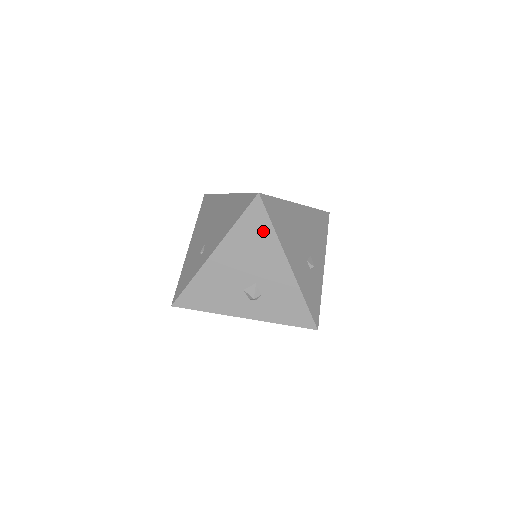
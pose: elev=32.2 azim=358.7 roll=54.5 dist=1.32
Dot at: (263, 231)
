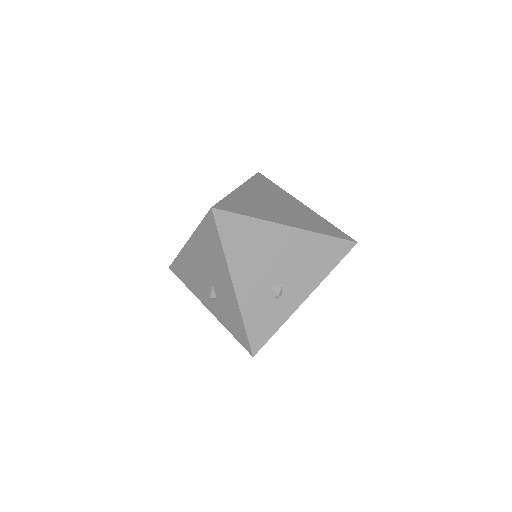
Dot at: (215, 244)
